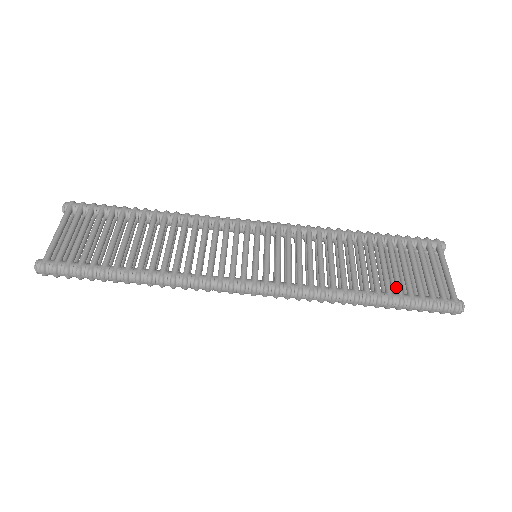
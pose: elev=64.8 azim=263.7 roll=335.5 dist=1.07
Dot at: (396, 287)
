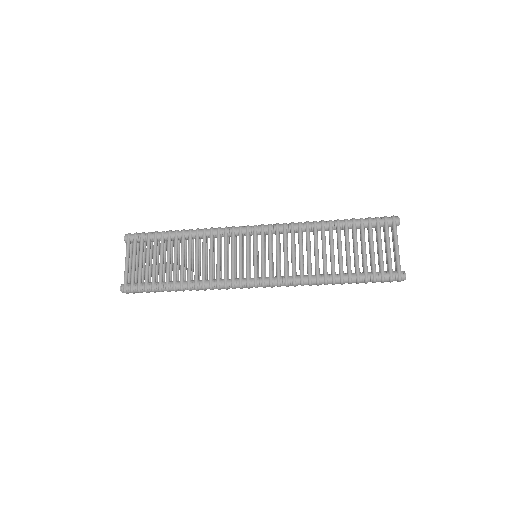
Dot at: (355, 268)
